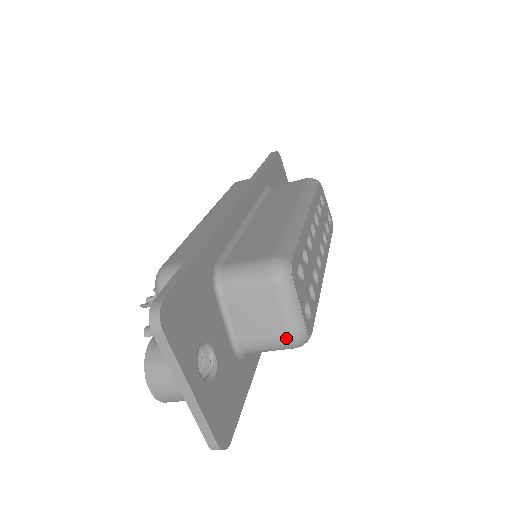
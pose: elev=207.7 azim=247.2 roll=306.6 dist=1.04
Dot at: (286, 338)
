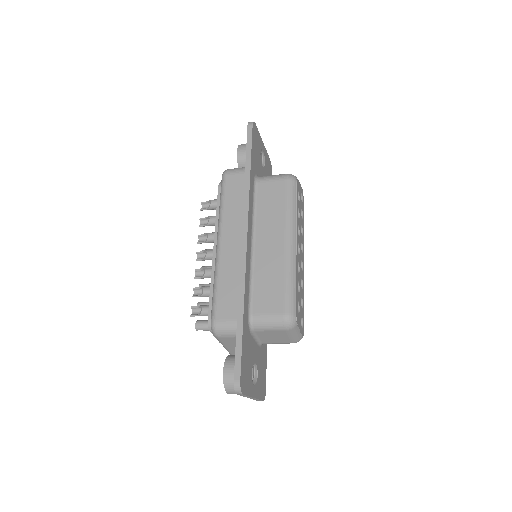
Dot at: occluded
